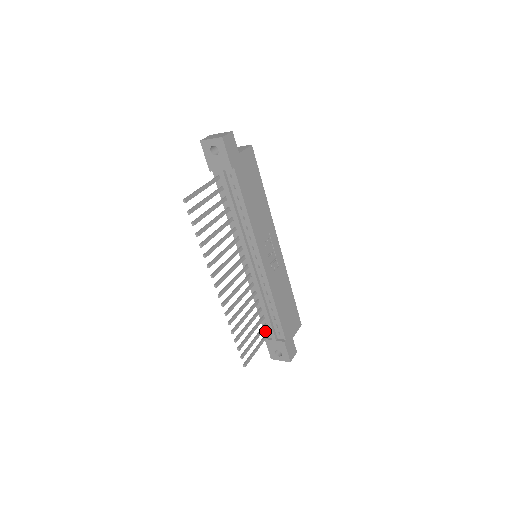
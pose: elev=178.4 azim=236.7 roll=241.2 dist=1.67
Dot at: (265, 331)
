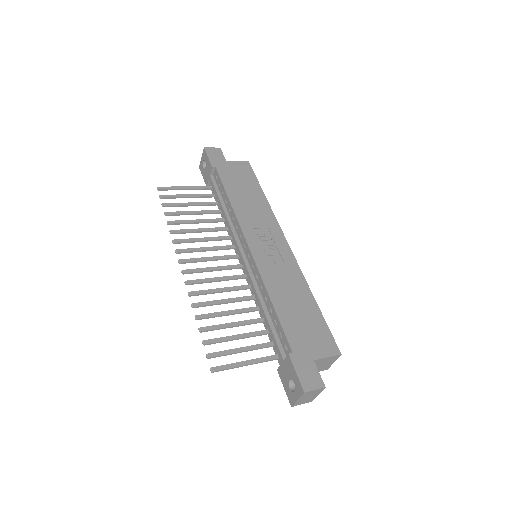
Dot at: occluded
